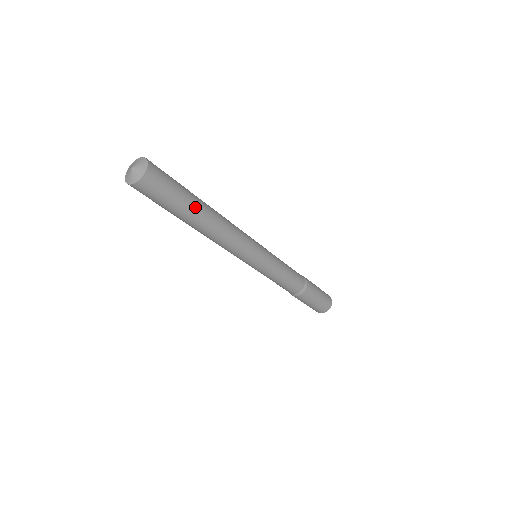
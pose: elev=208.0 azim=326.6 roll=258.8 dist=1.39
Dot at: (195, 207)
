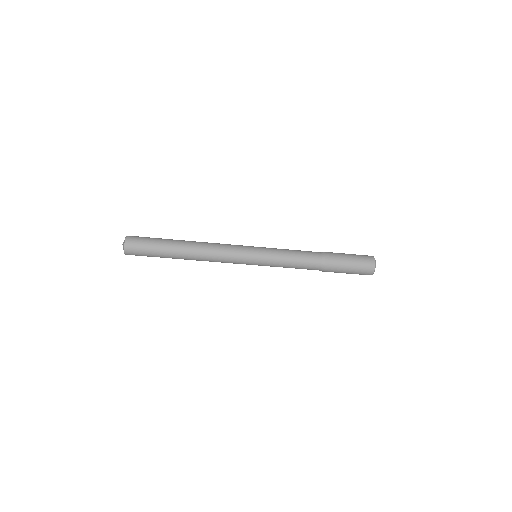
Dot at: (171, 249)
